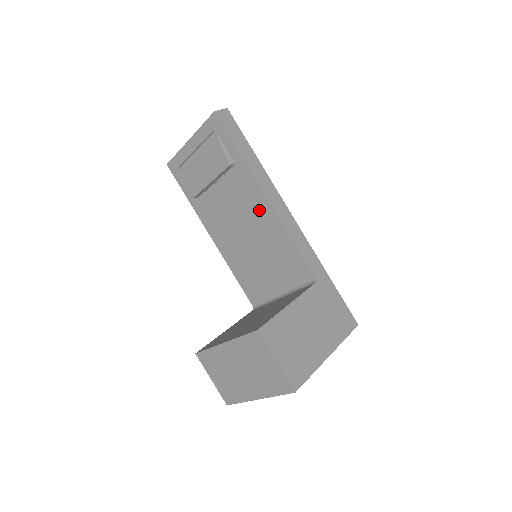
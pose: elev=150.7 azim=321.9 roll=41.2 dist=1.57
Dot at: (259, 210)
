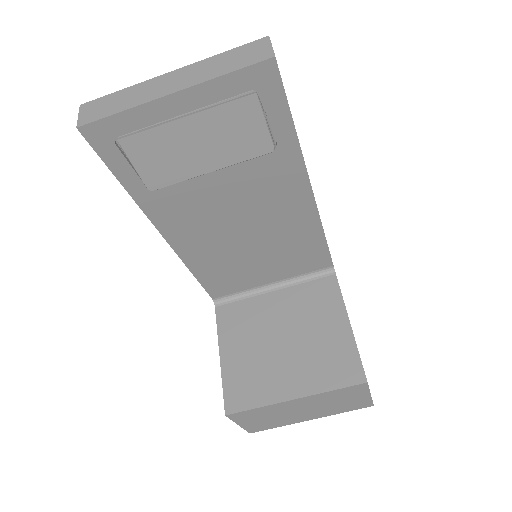
Dot at: (289, 206)
